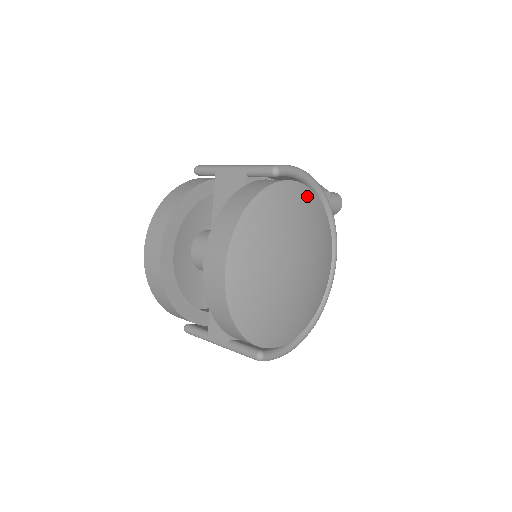
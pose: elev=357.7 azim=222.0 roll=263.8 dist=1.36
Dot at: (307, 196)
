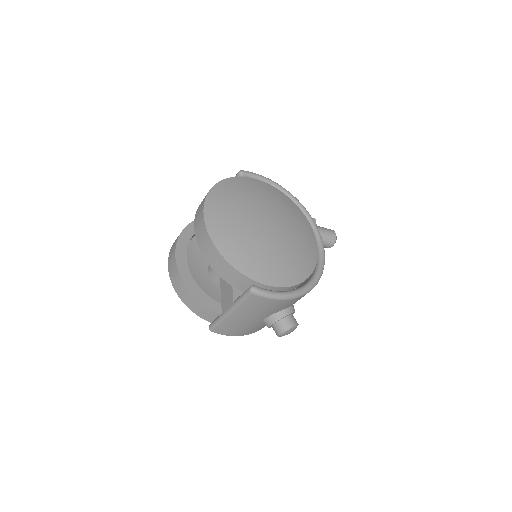
Dot at: (273, 190)
